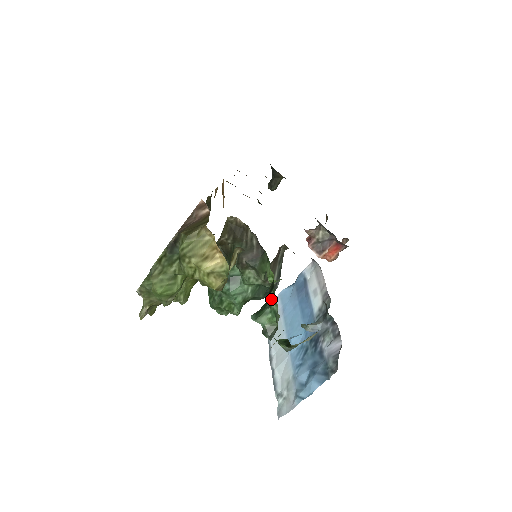
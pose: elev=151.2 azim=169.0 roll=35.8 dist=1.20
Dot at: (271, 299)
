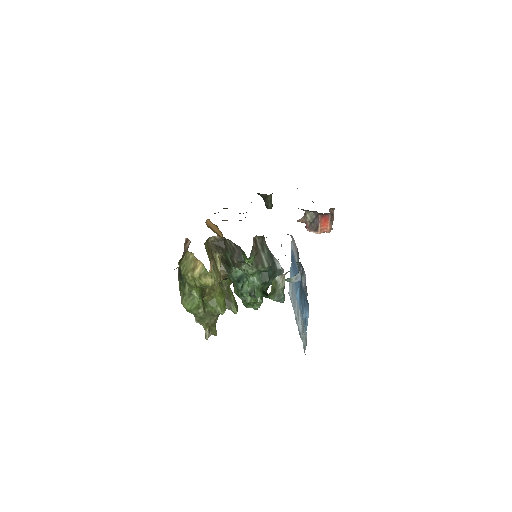
Dot at: occluded
